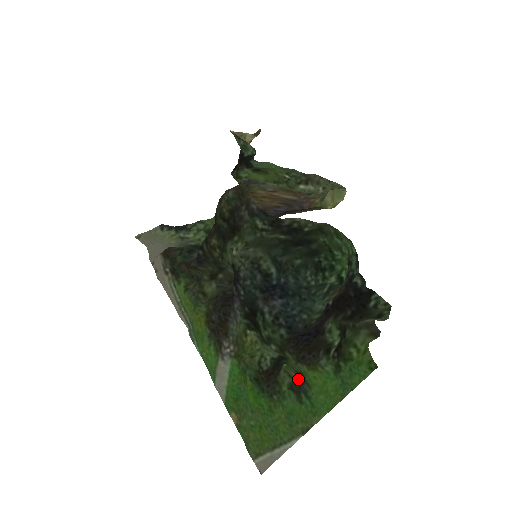
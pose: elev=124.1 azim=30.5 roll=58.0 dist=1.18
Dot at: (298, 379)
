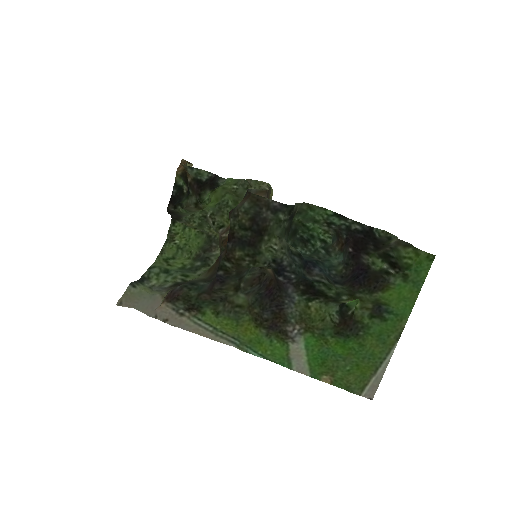
Dot at: (375, 307)
